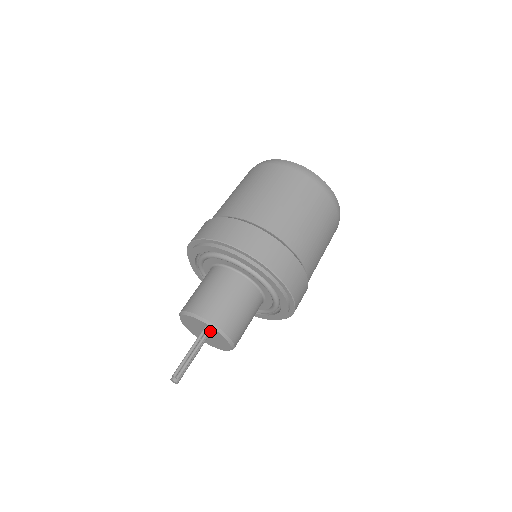
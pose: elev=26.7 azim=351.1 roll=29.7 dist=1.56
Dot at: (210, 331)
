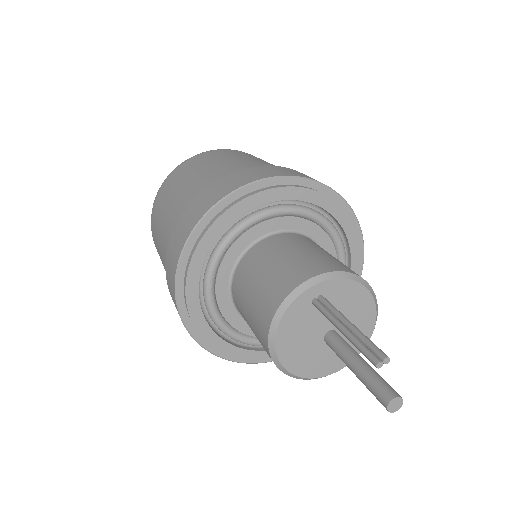
Dot at: occluded
